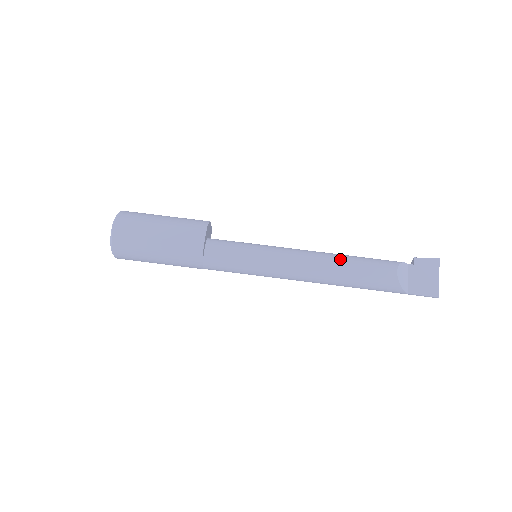
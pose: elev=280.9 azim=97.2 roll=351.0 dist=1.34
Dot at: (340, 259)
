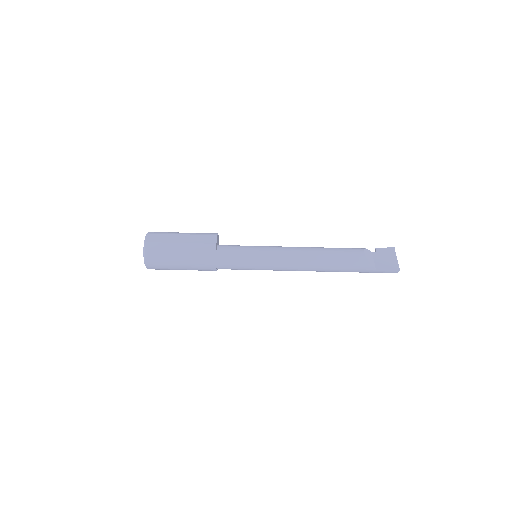
Dot at: (320, 248)
